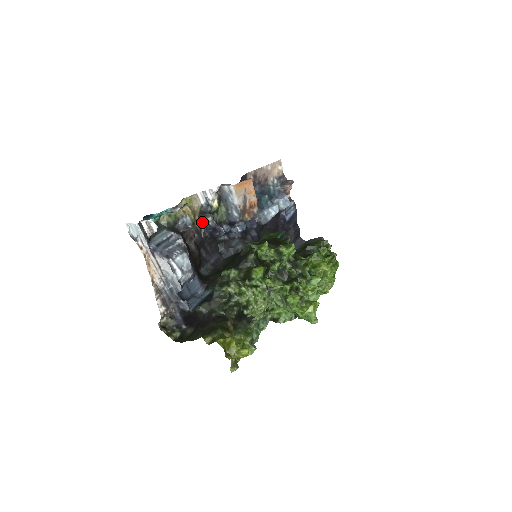
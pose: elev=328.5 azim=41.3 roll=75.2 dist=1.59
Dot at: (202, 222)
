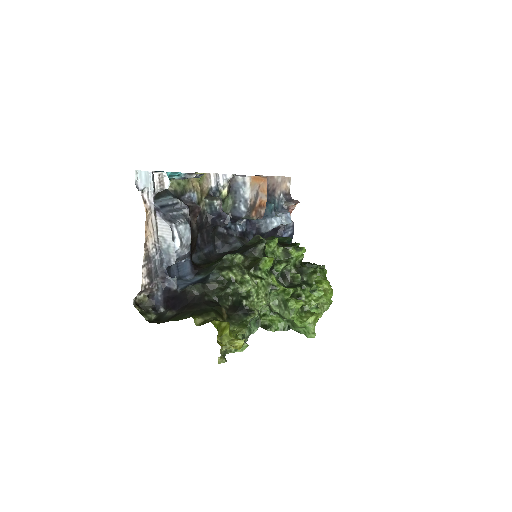
Dot at: (208, 205)
